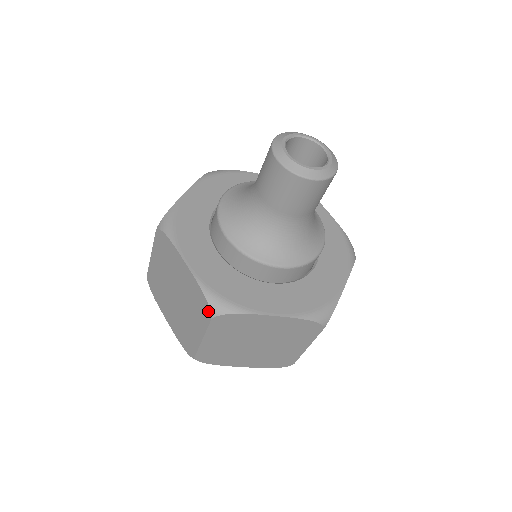
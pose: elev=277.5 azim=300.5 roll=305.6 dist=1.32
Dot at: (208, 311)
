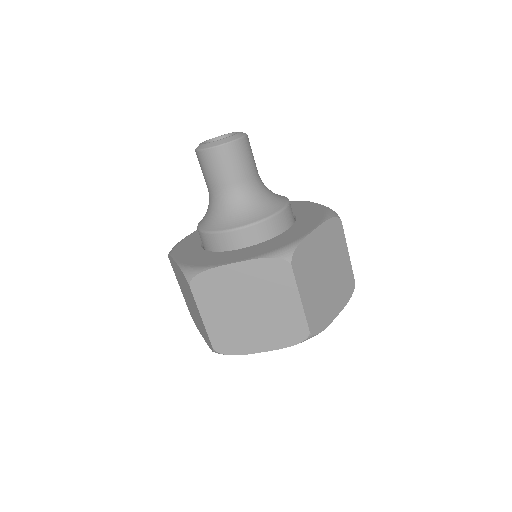
Dot at: (284, 264)
